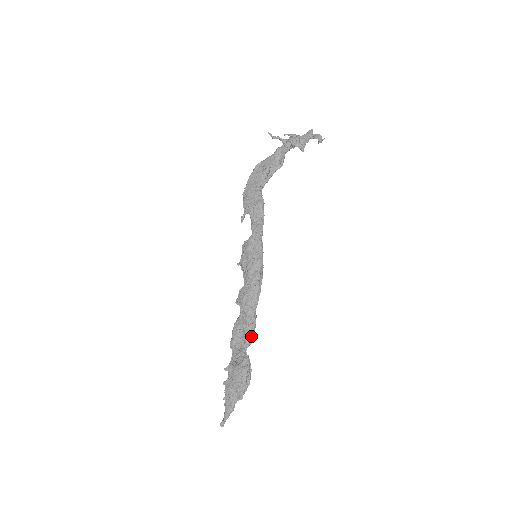
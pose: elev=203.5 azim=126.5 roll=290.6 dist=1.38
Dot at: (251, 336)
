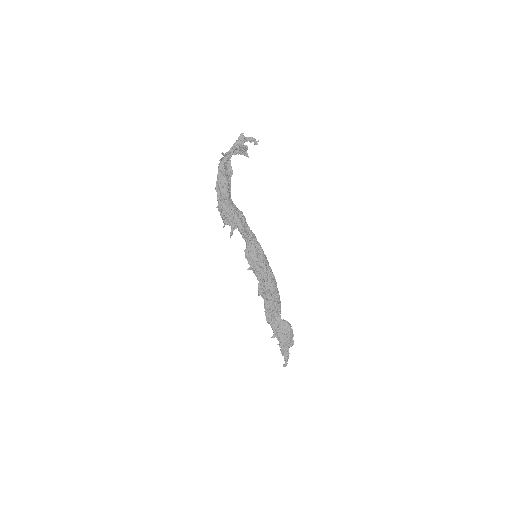
Dot at: occluded
